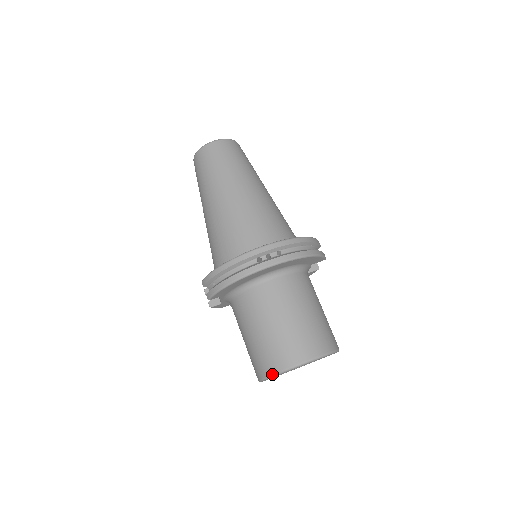
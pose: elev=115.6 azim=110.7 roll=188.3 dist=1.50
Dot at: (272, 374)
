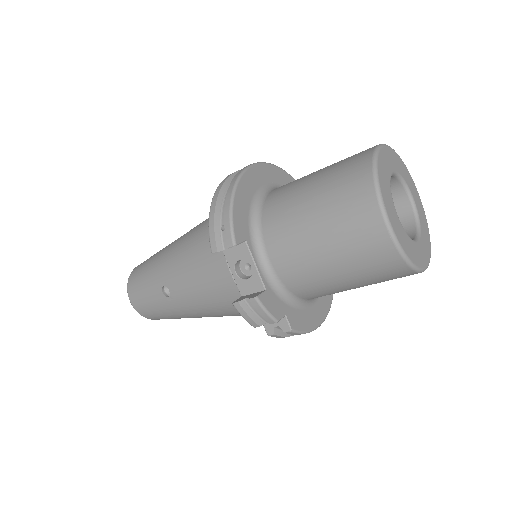
Dot at: (371, 170)
